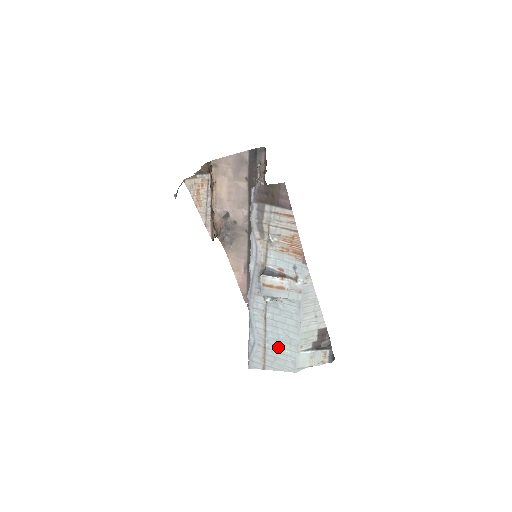
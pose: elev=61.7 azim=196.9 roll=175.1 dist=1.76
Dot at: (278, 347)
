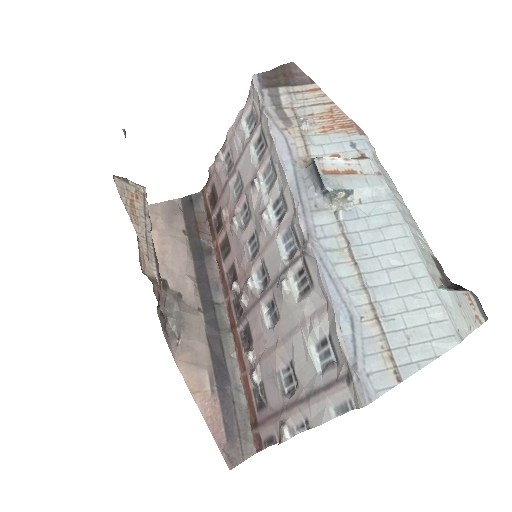
Dot at: (398, 300)
